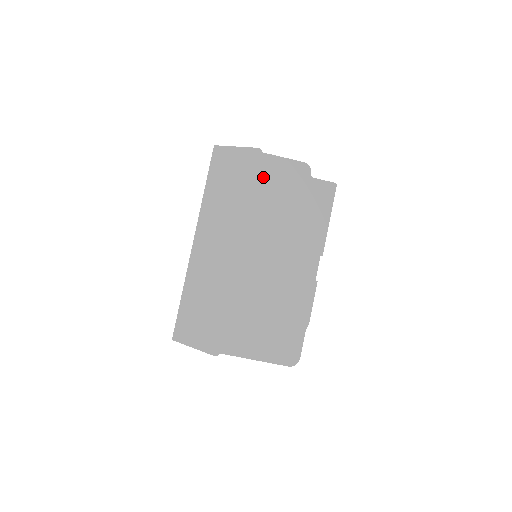
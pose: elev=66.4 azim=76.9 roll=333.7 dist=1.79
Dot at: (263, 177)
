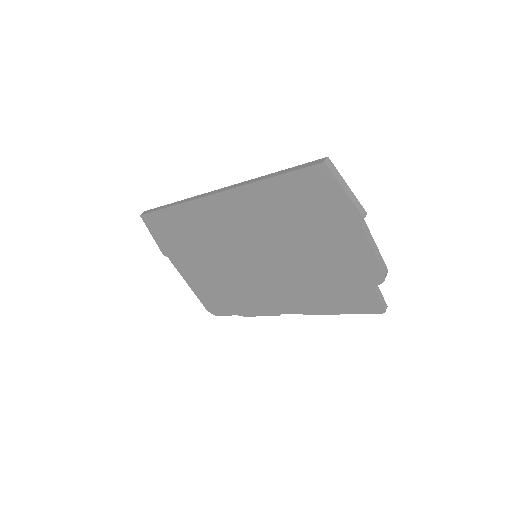
Dot at: (332, 236)
